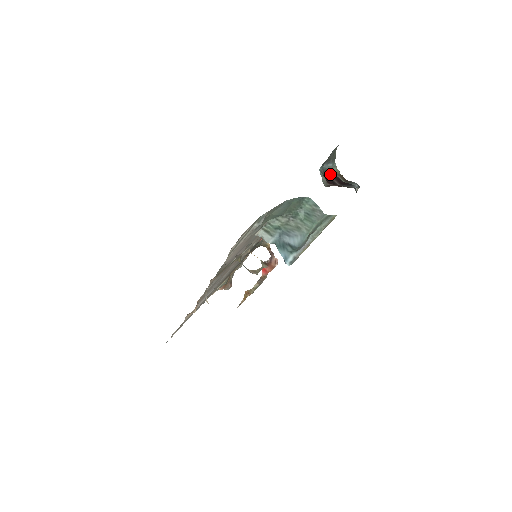
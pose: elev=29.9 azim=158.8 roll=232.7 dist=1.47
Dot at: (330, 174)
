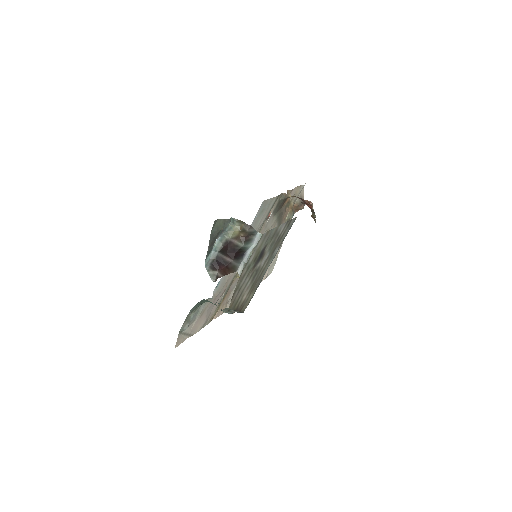
Dot at: (222, 252)
